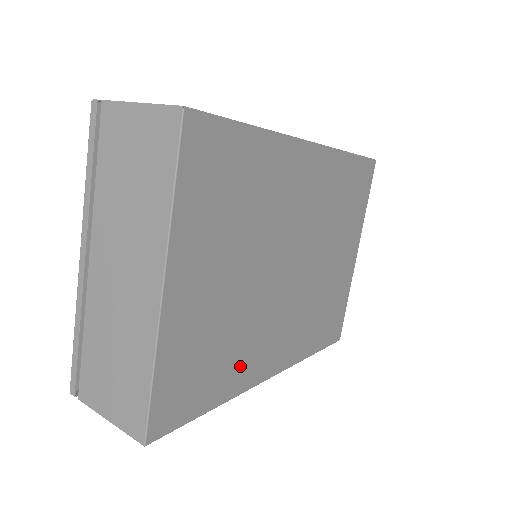
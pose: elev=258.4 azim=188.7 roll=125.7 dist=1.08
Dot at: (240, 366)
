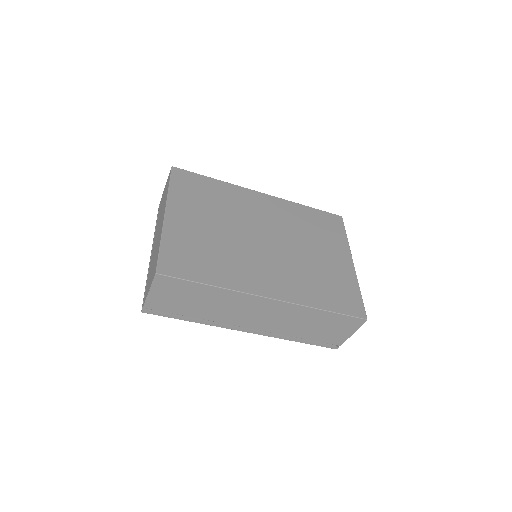
Dot at: (231, 273)
